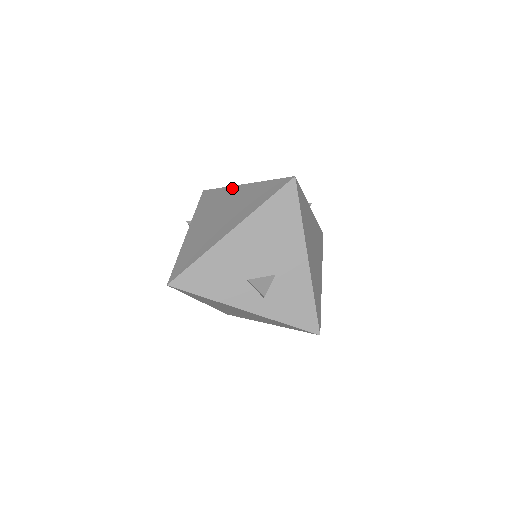
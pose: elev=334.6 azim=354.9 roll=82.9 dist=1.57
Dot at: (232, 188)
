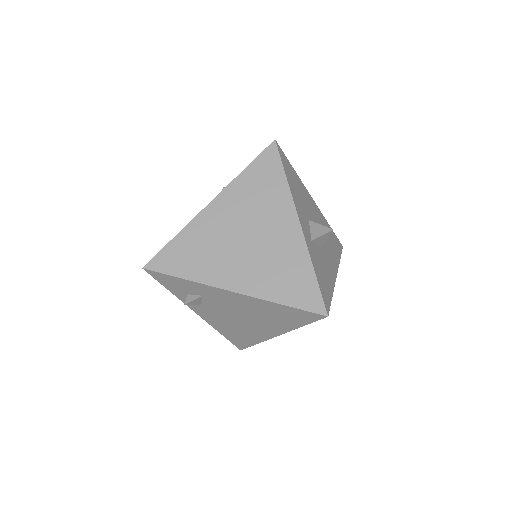
Dot at: occluded
